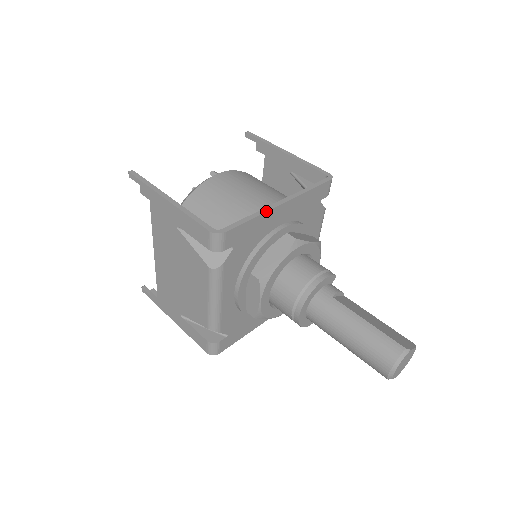
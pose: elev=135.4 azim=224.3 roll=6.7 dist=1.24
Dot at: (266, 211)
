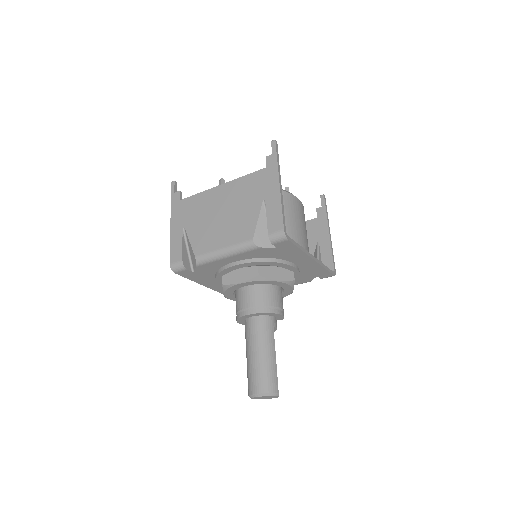
Dot at: (307, 253)
